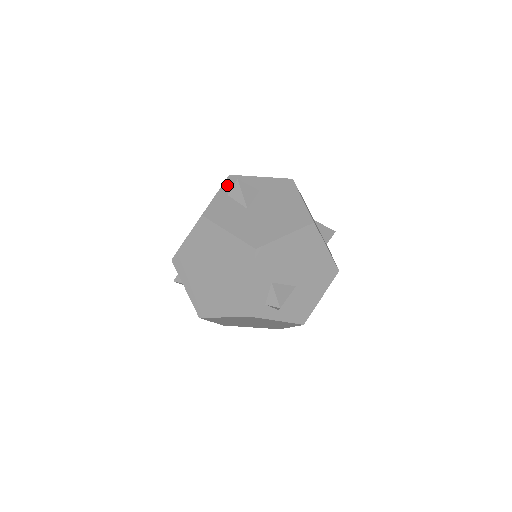
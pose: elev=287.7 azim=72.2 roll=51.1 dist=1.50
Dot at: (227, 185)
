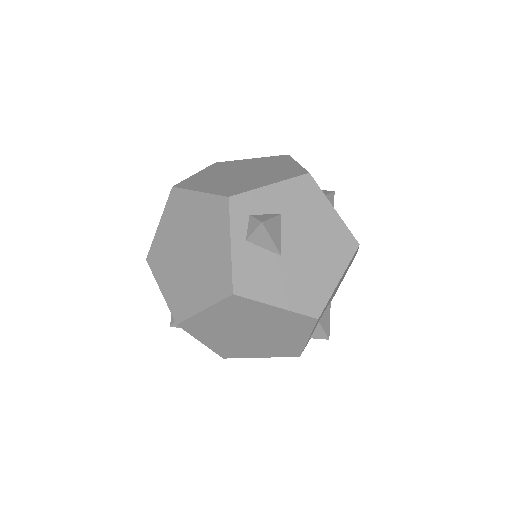
Dot at: (236, 221)
